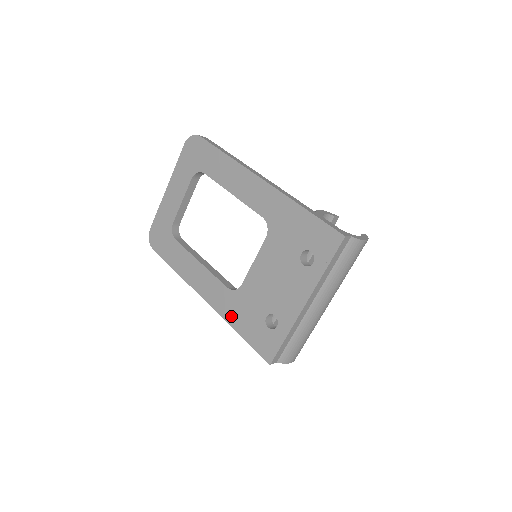
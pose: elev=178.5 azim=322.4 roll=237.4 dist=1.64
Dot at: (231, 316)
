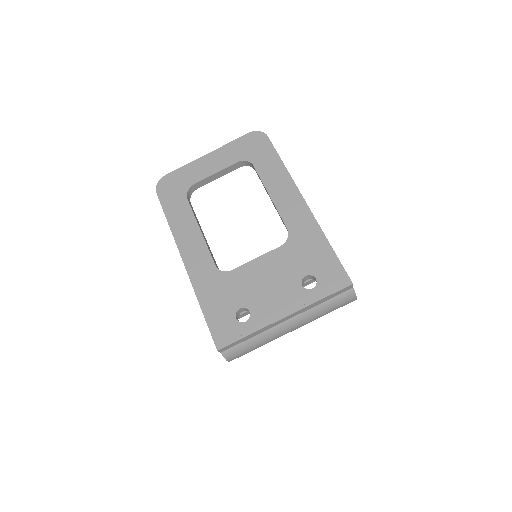
Dot at: (203, 290)
